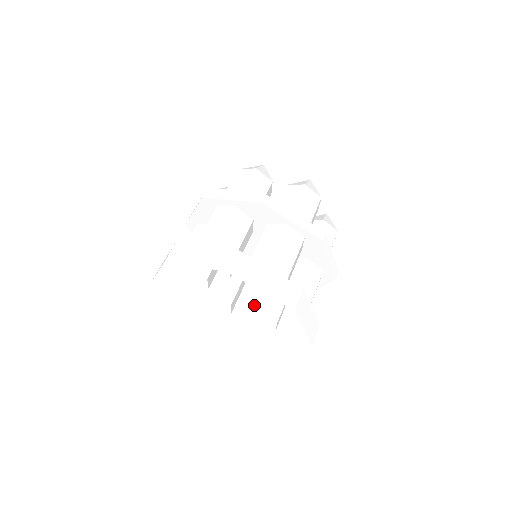
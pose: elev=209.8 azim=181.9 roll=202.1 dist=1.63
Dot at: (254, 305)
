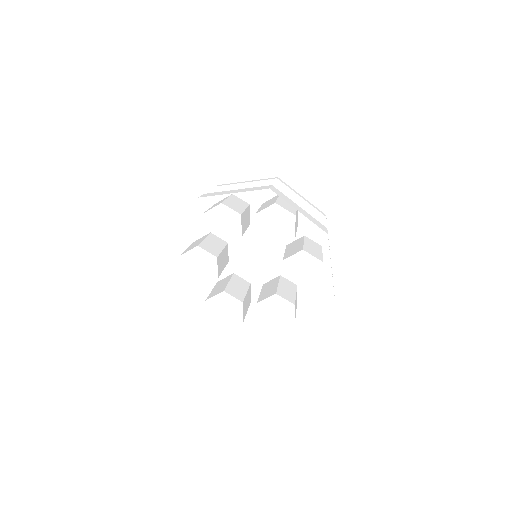
Dot at: (234, 293)
